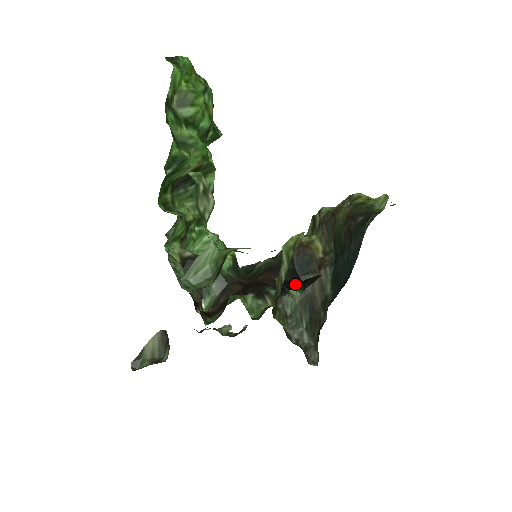
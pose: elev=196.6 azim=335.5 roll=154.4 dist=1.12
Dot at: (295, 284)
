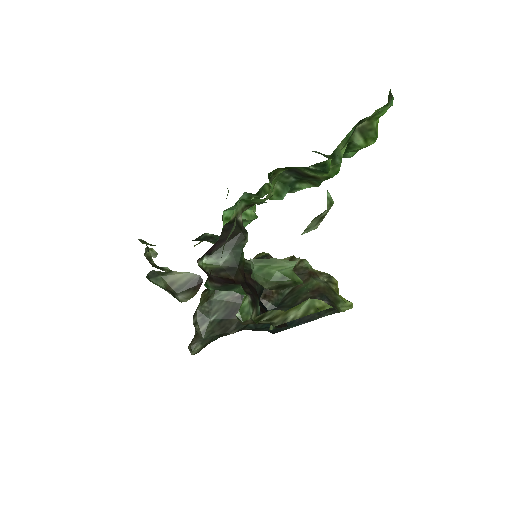
Dot at: (265, 310)
